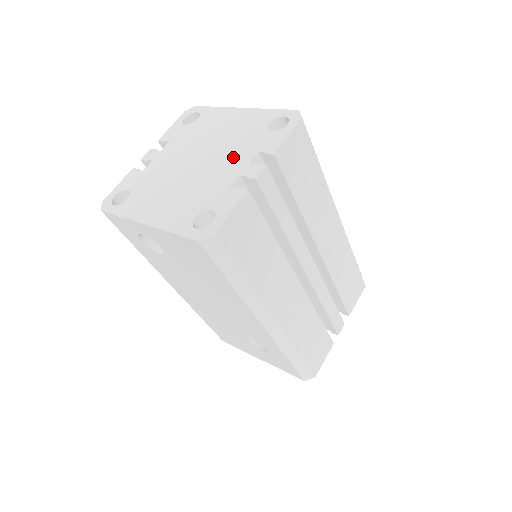
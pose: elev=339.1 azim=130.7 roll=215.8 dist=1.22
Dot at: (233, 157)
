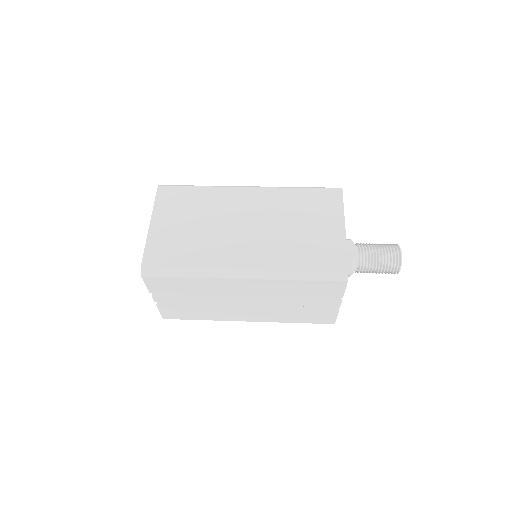
Dot at: occluded
